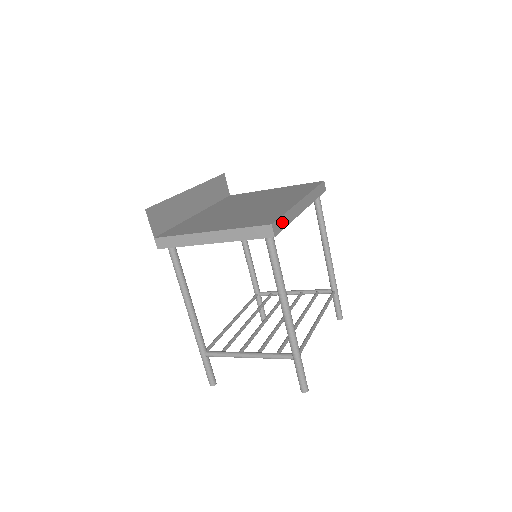
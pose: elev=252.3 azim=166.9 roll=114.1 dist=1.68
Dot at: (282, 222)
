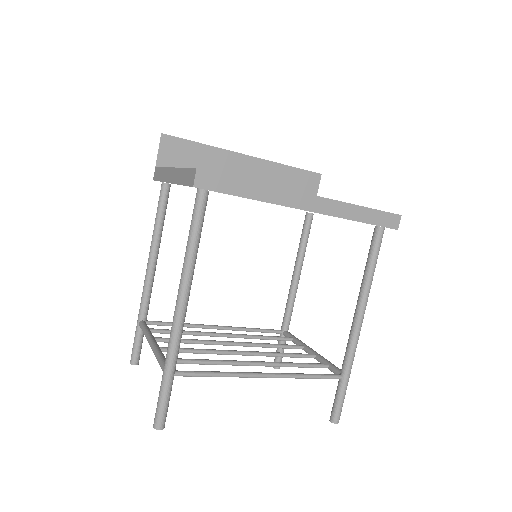
Dot at: (229, 184)
